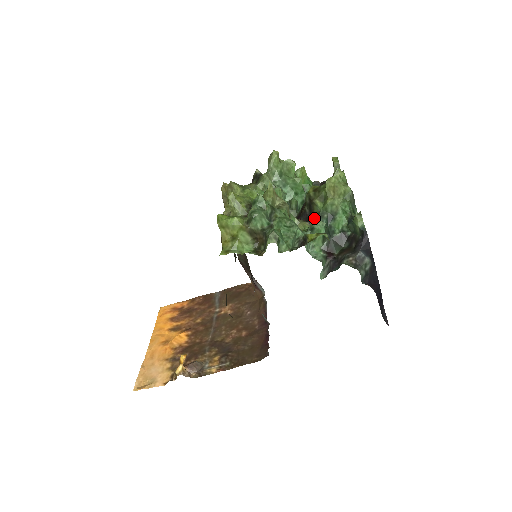
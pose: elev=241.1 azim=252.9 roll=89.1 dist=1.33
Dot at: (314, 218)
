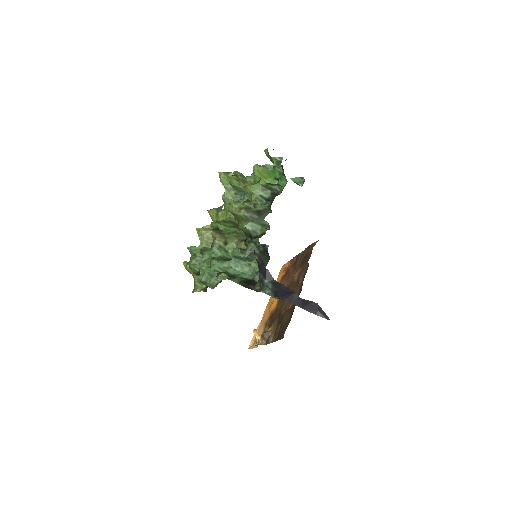
Dot at: occluded
